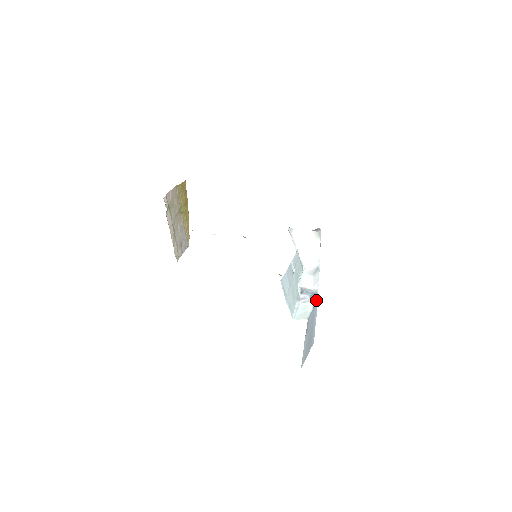
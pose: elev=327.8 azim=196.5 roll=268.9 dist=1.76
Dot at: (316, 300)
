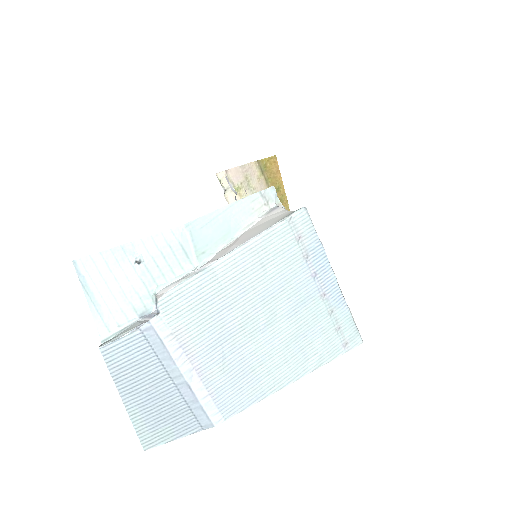
Dot at: (145, 322)
